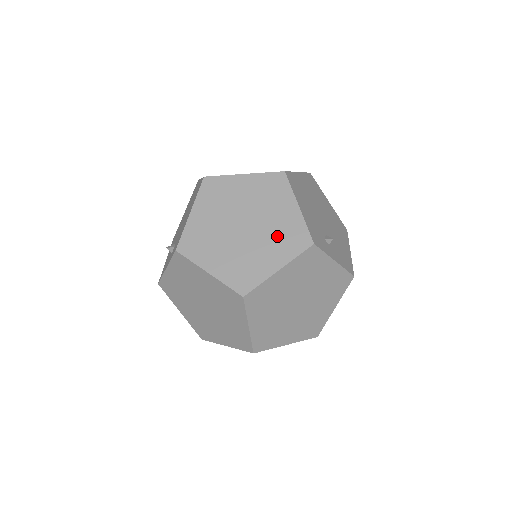
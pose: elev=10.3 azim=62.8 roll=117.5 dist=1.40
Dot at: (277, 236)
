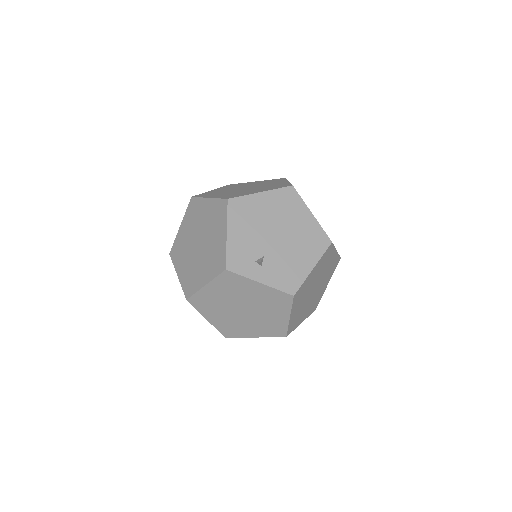
Dot at: (210, 257)
